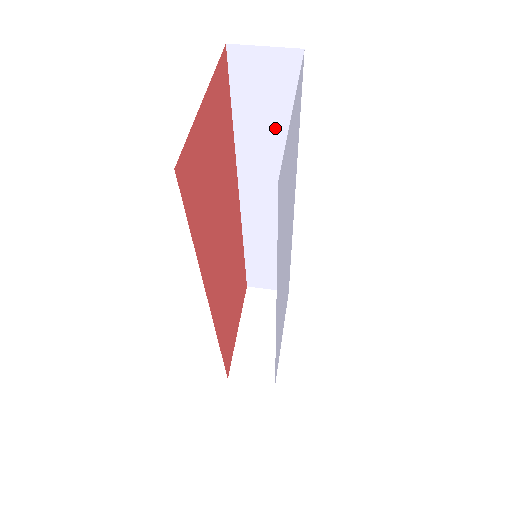
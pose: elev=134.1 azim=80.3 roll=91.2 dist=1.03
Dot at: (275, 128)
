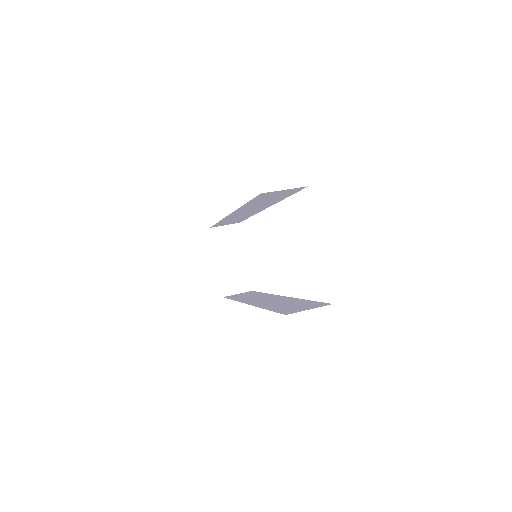
Dot at: (272, 200)
